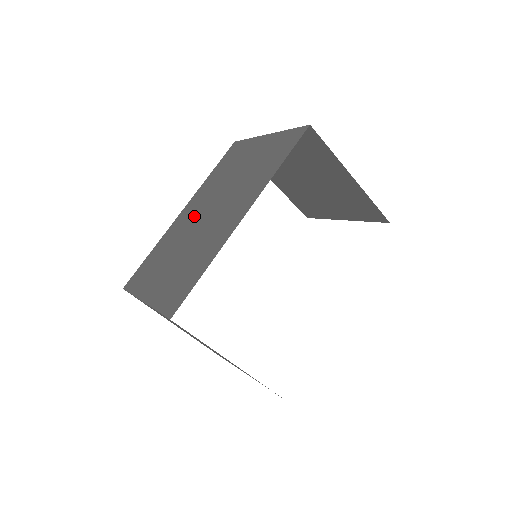
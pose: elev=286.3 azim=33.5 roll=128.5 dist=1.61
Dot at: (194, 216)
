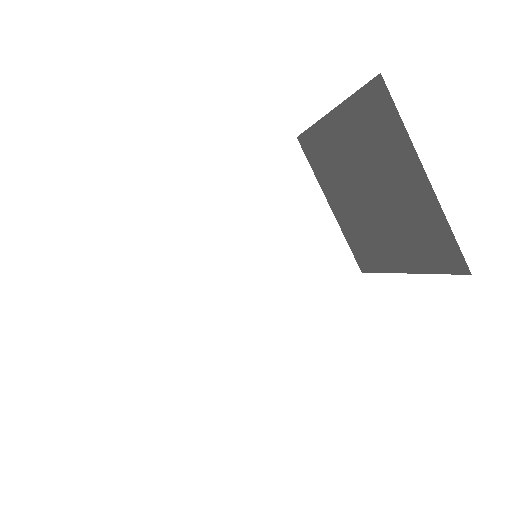
Dot at: occluded
